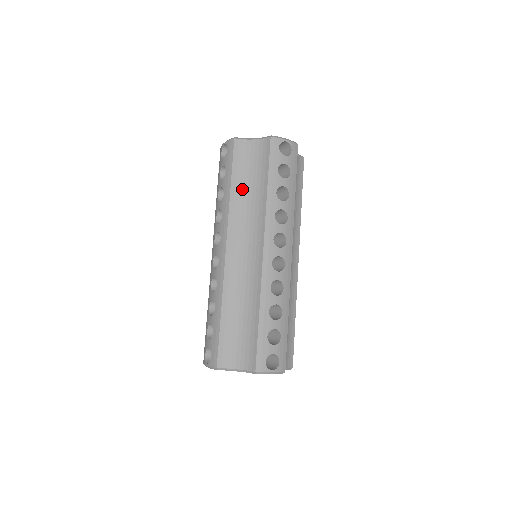
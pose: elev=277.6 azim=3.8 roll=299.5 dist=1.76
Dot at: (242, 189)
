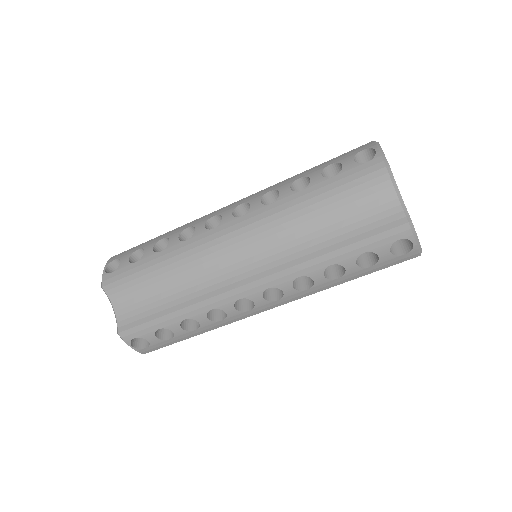
Dot at: (317, 214)
